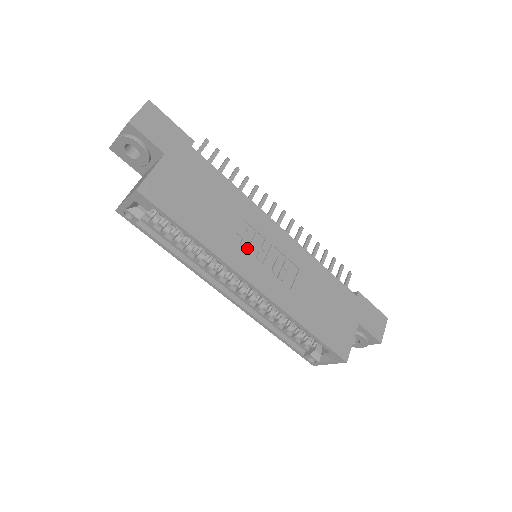
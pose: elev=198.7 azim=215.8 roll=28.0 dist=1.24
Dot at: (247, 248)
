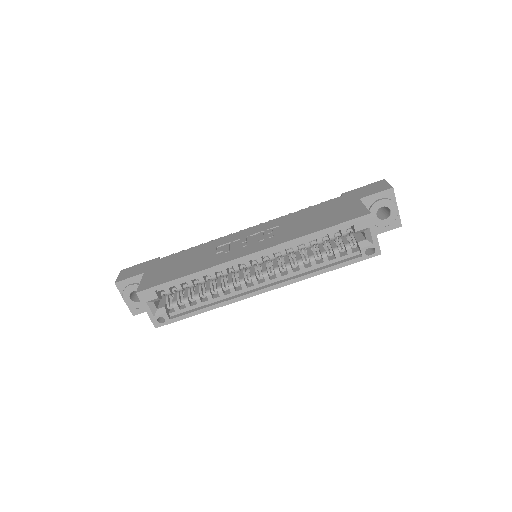
Dot at: (231, 251)
